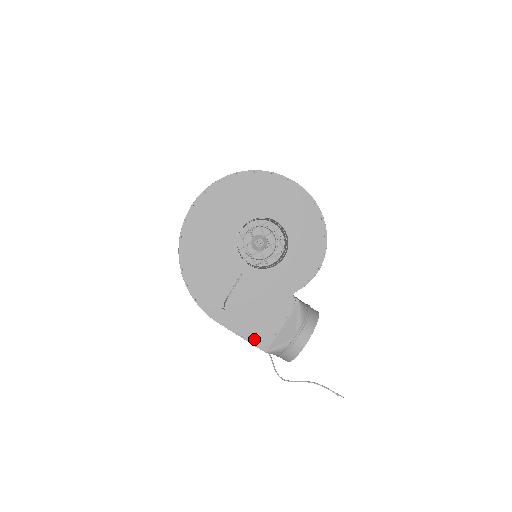
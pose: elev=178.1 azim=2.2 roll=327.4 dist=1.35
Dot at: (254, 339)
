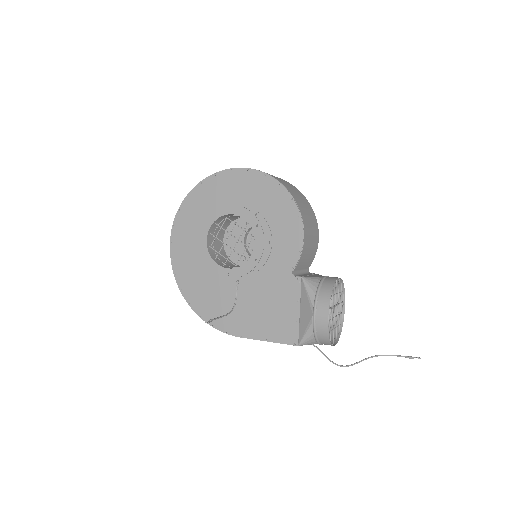
Dot at: (280, 337)
